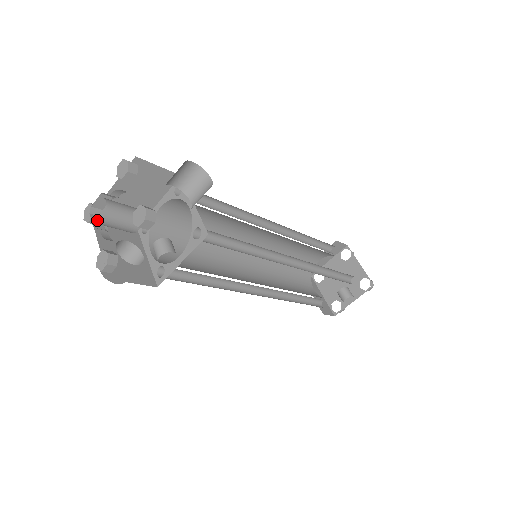
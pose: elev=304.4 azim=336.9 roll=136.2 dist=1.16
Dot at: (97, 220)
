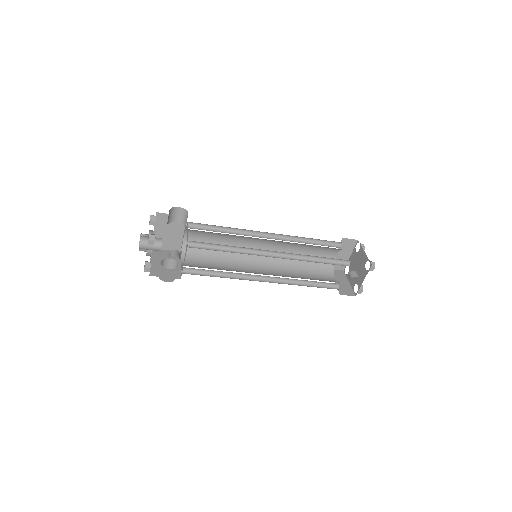
Dot at: occluded
